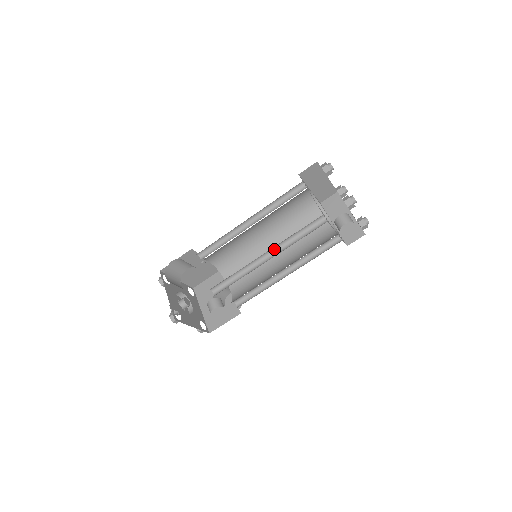
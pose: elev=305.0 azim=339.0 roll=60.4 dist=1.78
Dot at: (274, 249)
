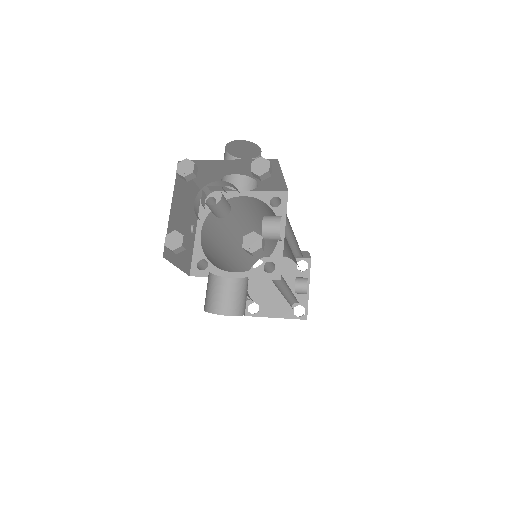
Dot at: occluded
